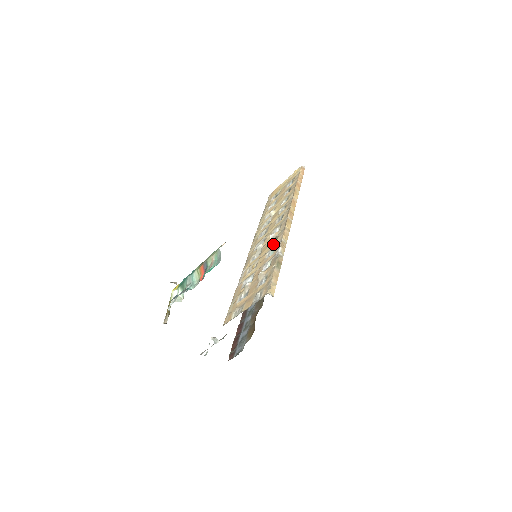
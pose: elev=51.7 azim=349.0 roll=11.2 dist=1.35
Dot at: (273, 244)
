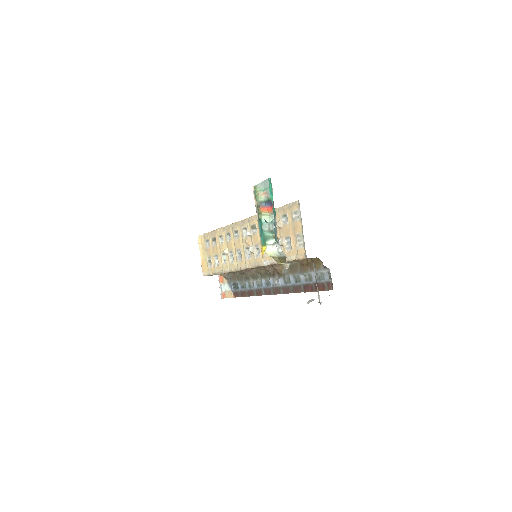
Dot at: (256, 226)
